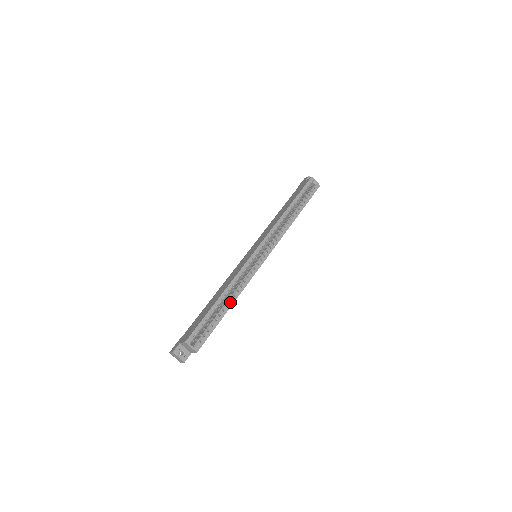
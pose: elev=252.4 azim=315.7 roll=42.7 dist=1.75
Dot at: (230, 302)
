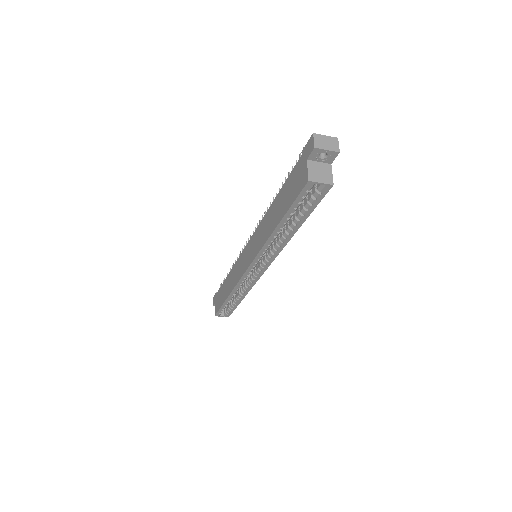
Dot at: (240, 298)
